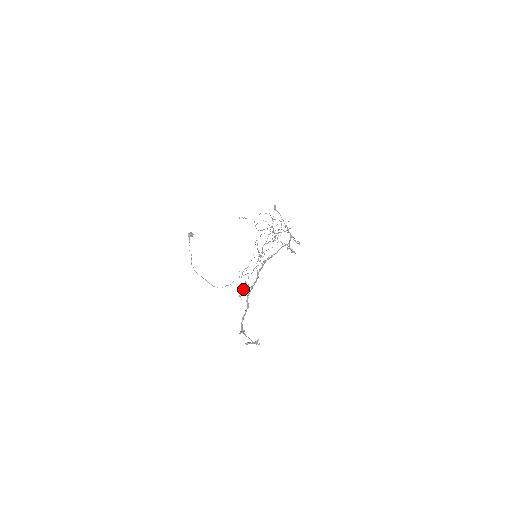
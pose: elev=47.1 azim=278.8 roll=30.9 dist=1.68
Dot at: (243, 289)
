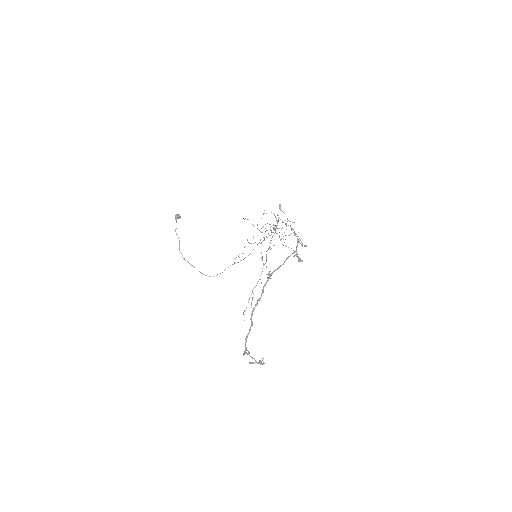
Dot at: occluded
